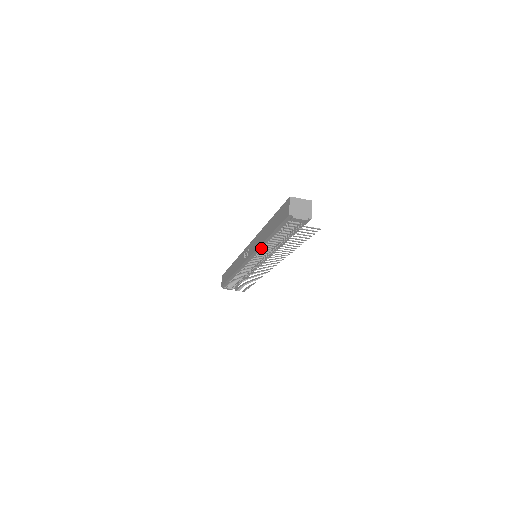
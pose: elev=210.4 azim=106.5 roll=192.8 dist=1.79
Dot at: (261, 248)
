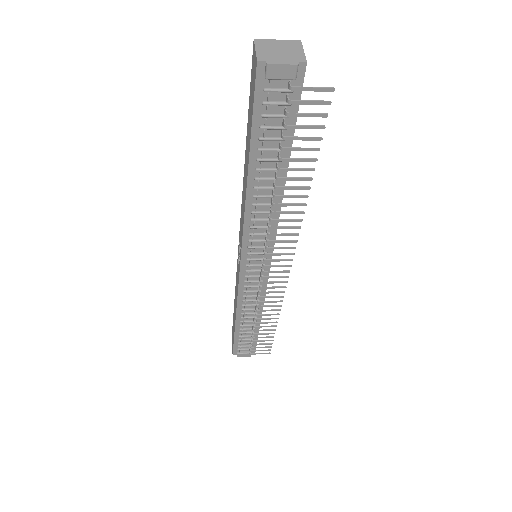
Dot at: (250, 216)
